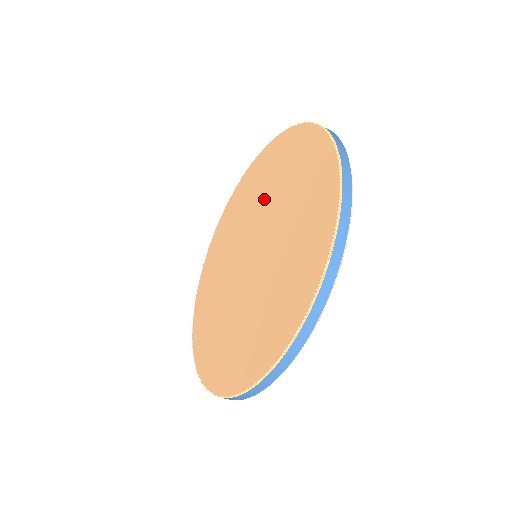
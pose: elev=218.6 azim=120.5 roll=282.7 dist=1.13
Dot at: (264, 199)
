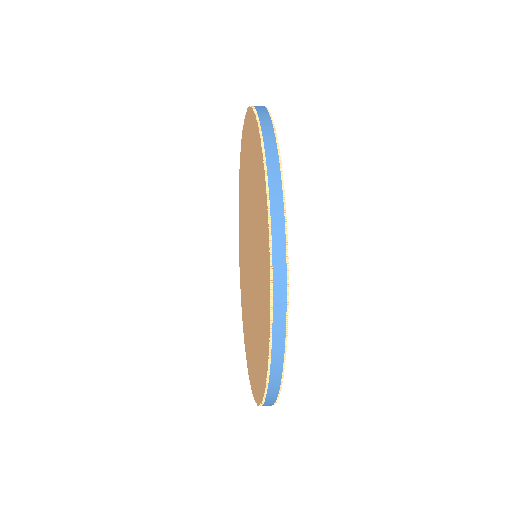
Dot at: (252, 207)
